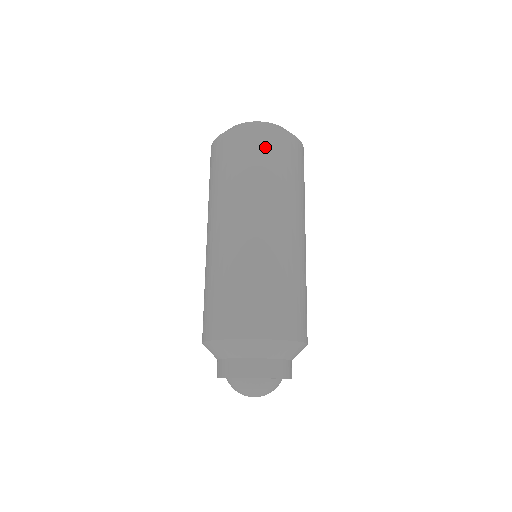
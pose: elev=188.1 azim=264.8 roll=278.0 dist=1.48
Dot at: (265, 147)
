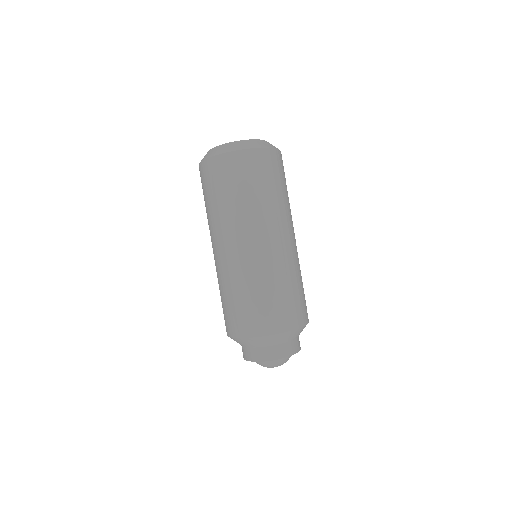
Dot at: (239, 171)
